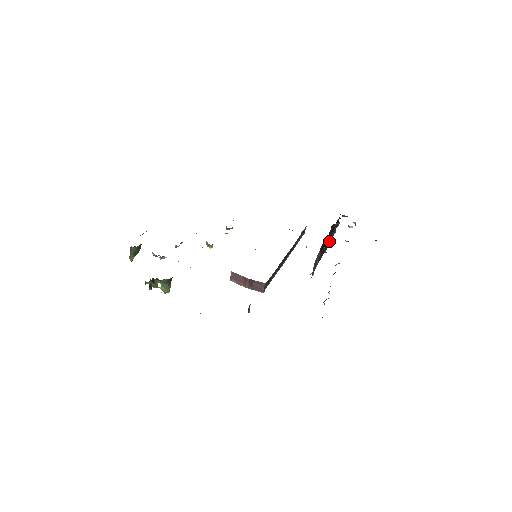
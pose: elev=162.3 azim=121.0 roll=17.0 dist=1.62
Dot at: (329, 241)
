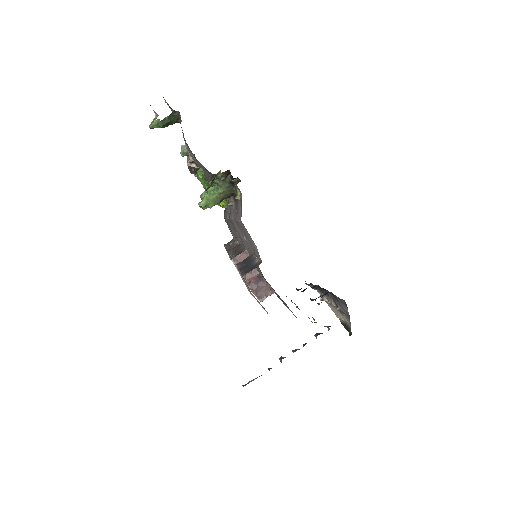
Dot at: occluded
